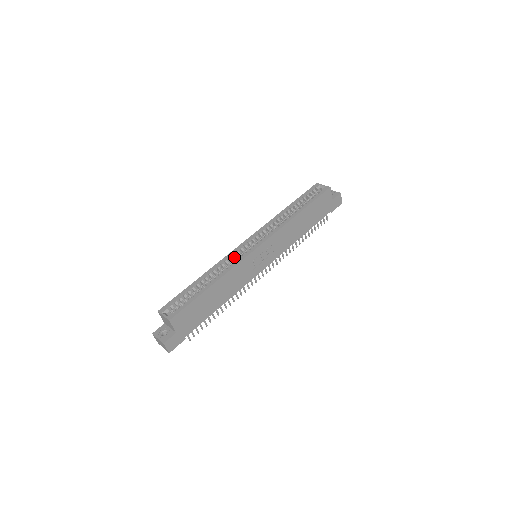
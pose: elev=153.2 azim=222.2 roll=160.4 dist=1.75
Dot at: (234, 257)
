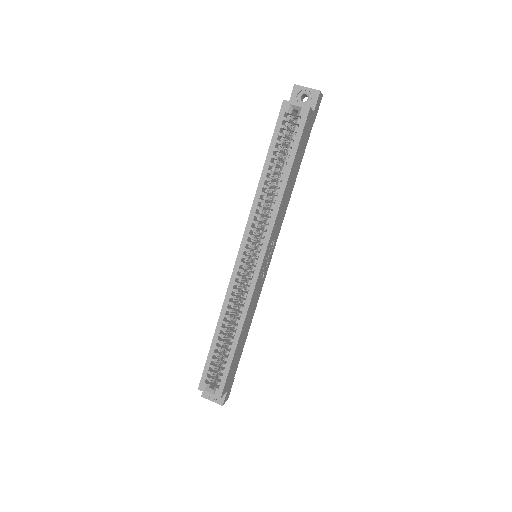
Dot at: (238, 285)
